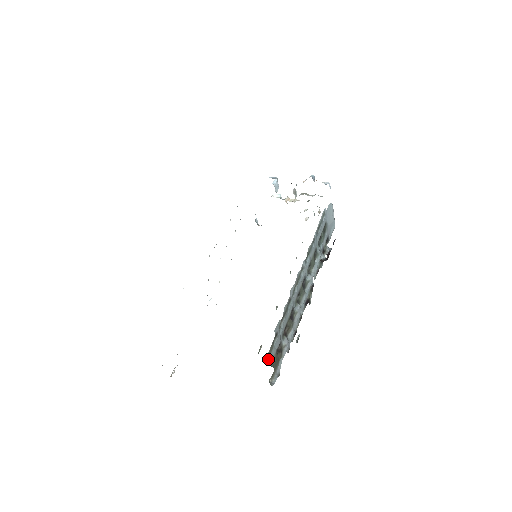
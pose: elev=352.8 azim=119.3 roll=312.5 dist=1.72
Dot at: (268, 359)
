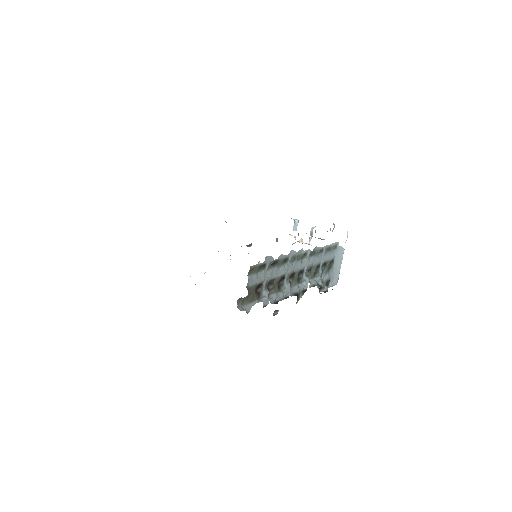
Dot at: (248, 275)
